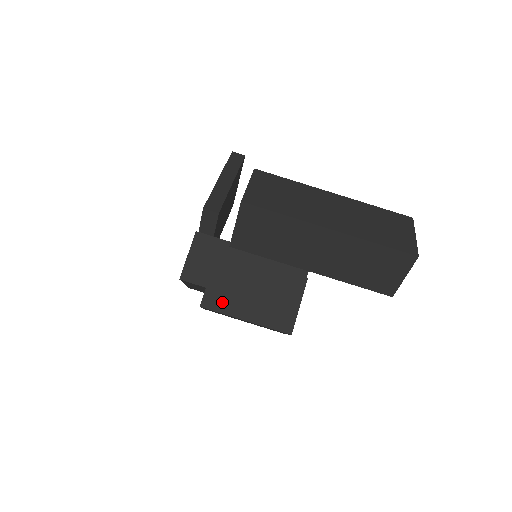
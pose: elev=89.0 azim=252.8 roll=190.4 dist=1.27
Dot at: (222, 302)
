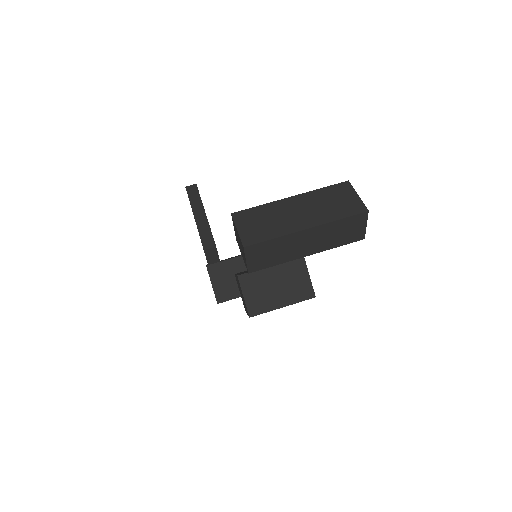
Dot at: (261, 306)
